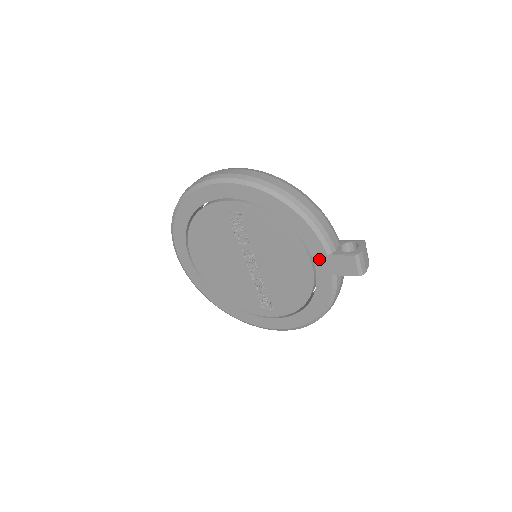
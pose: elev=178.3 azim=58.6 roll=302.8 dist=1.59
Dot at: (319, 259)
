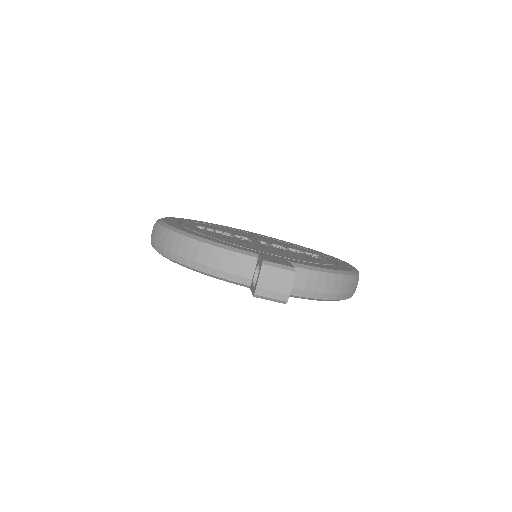
Dot at: occluded
